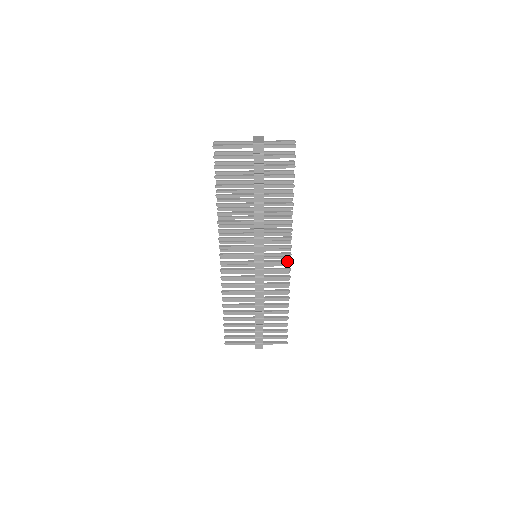
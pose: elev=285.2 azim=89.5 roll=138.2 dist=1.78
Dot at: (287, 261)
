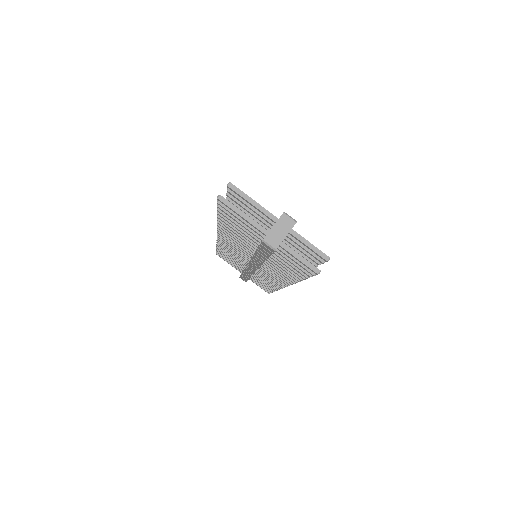
Dot at: (282, 284)
